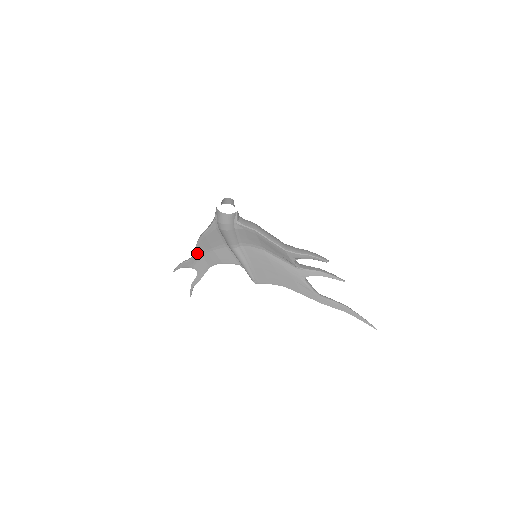
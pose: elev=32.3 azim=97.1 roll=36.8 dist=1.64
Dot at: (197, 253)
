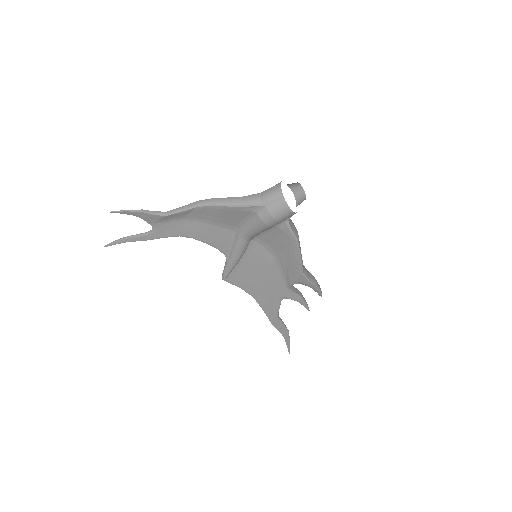
Dot at: (181, 214)
